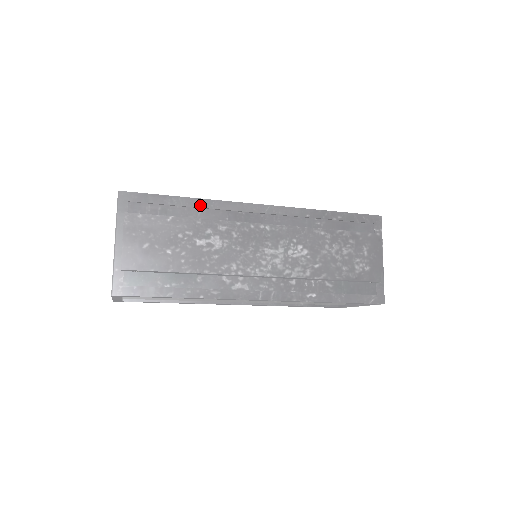
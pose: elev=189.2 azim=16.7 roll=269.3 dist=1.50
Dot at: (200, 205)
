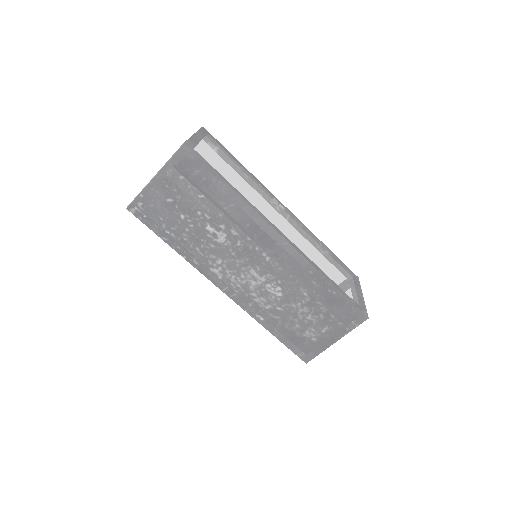
Dot at: (236, 201)
